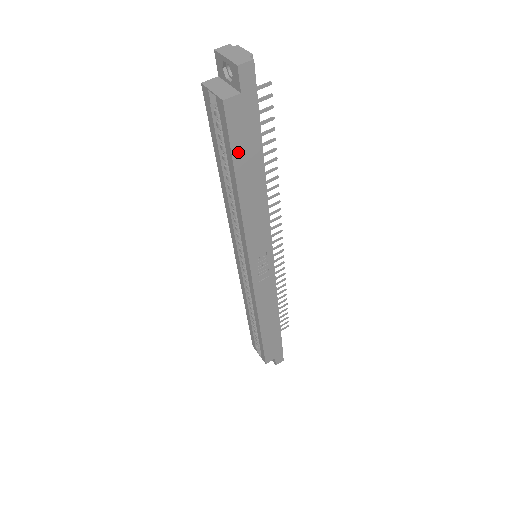
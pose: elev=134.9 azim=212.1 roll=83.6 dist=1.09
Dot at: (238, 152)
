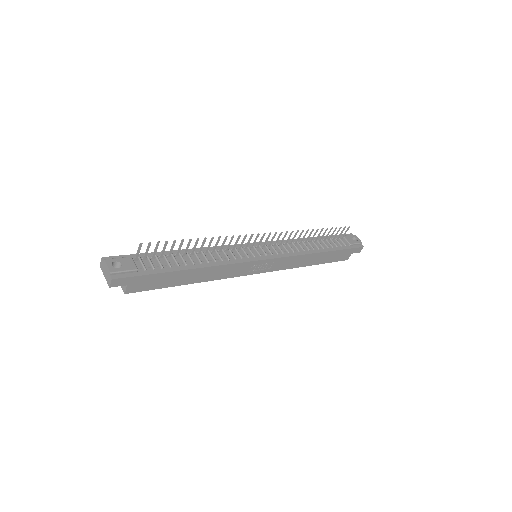
Dot at: (163, 285)
